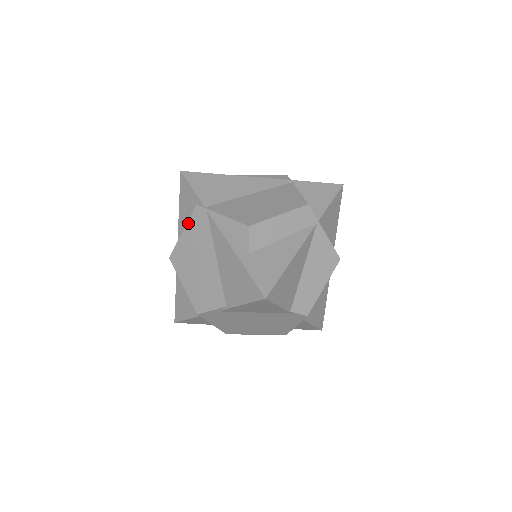
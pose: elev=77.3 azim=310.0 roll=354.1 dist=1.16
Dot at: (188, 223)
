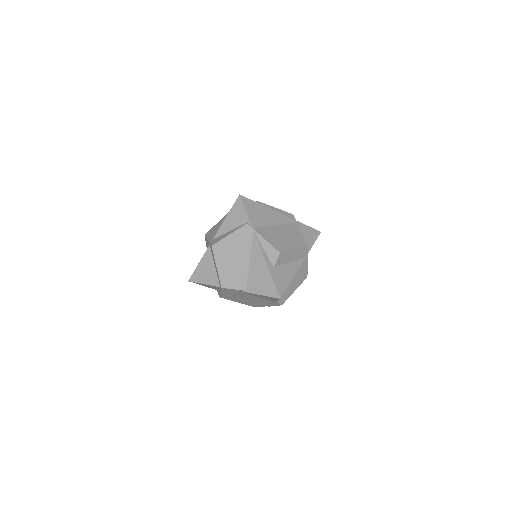
Dot at: (236, 231)
